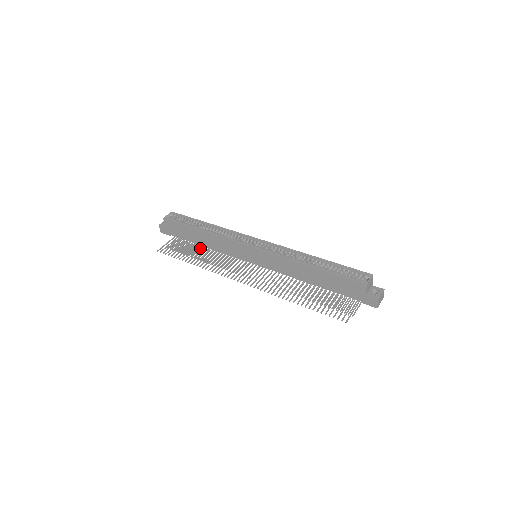
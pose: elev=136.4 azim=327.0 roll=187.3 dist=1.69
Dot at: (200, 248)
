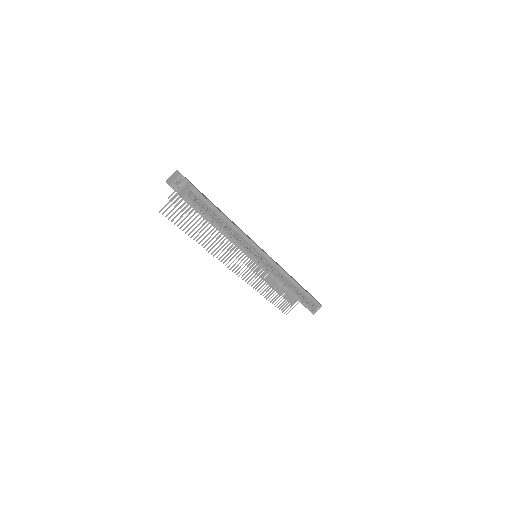
Dot at: occluded
